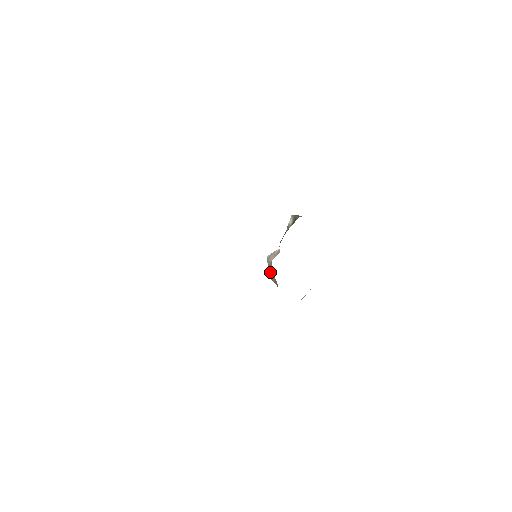
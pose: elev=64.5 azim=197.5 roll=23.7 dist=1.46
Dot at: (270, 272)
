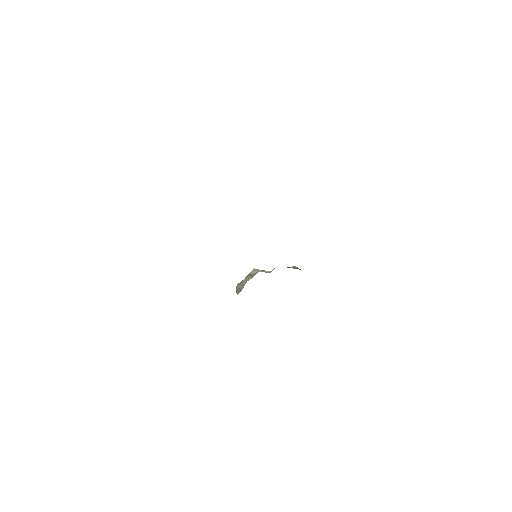
Dot at: (243, 280)
